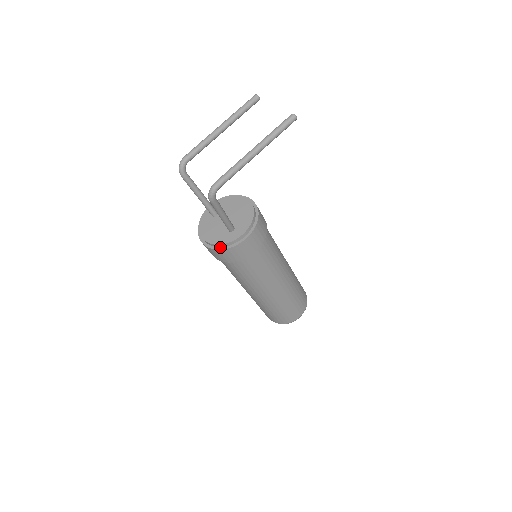
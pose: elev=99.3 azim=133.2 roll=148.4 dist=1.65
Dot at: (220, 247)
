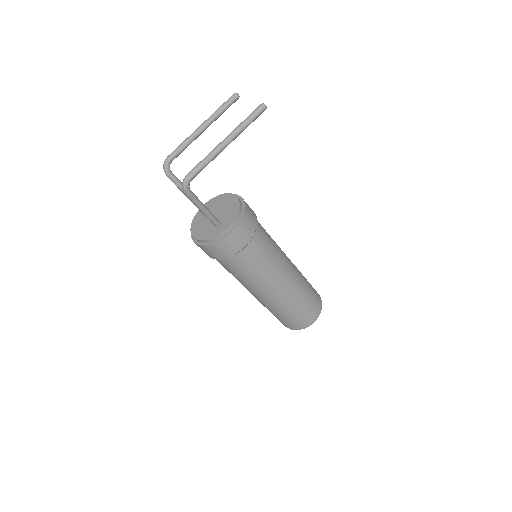
Dot at: (207, 243)
